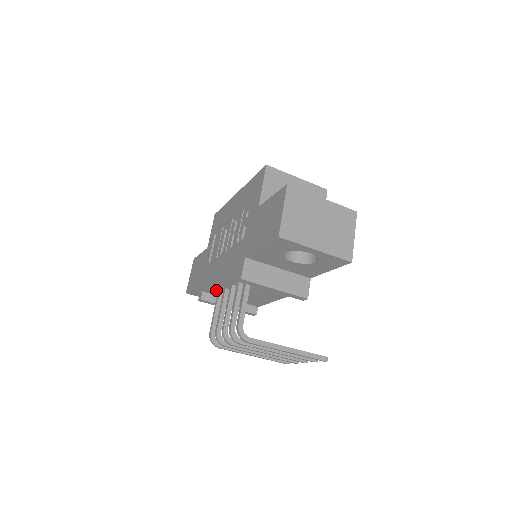
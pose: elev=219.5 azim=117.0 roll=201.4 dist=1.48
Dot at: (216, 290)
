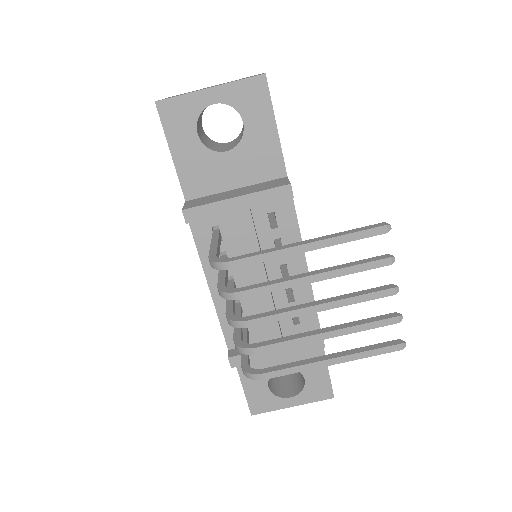
Dot at: occluded
